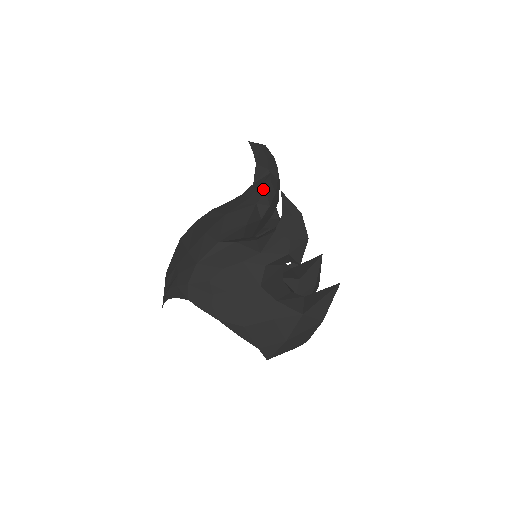
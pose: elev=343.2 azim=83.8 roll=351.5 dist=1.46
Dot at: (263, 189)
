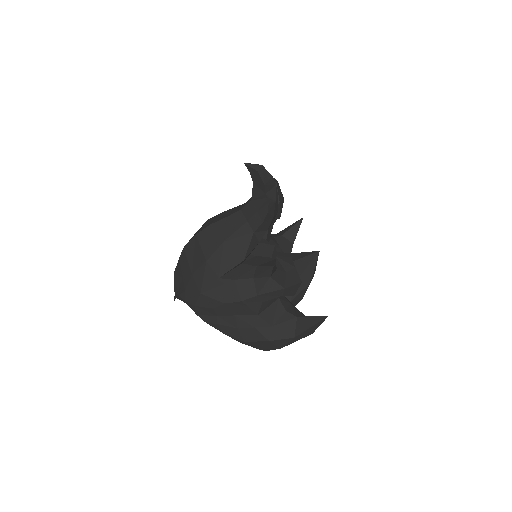
Dot at: (260, 219)
